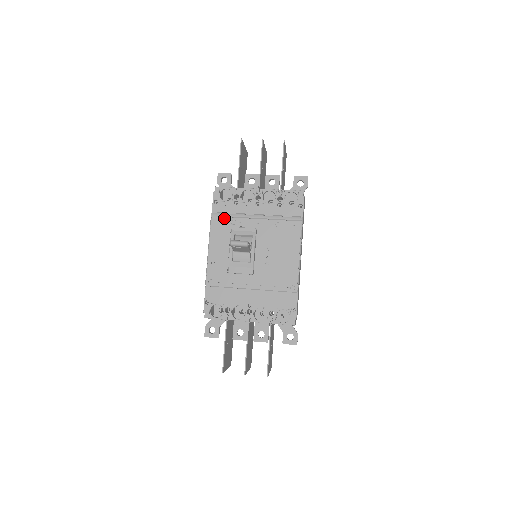
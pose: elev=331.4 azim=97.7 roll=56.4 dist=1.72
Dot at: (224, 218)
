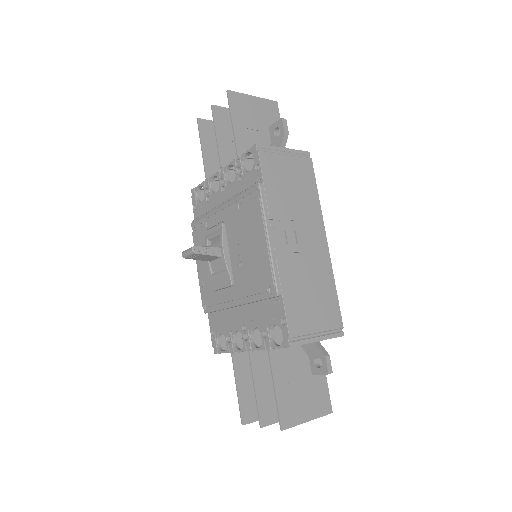
Dot at: (199, 224)
